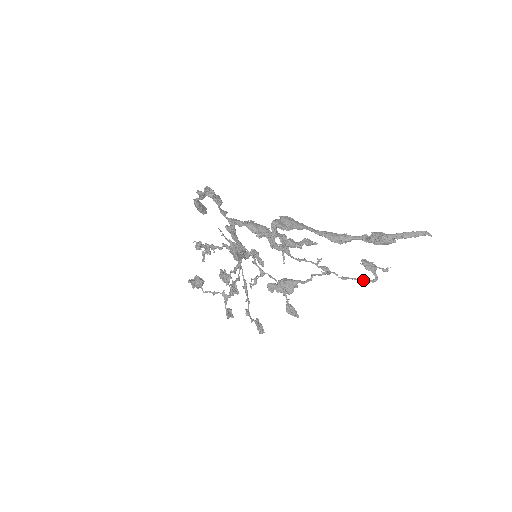
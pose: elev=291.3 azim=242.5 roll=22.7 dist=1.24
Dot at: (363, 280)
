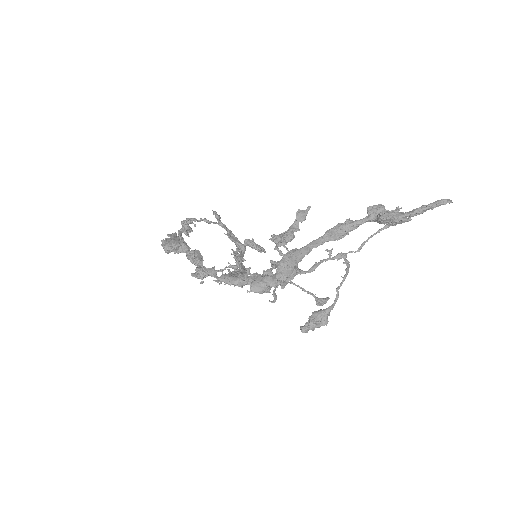
Dot at: (377, 232)
